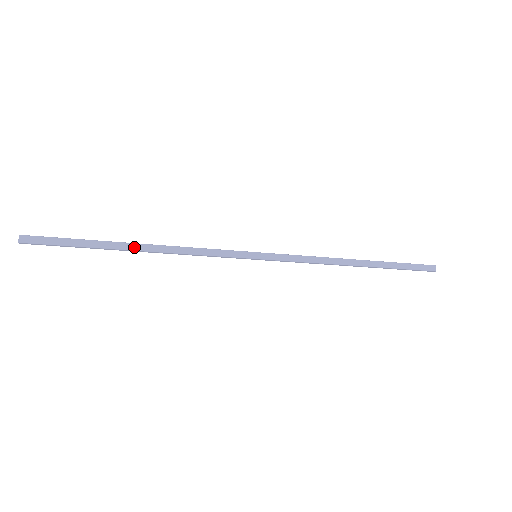
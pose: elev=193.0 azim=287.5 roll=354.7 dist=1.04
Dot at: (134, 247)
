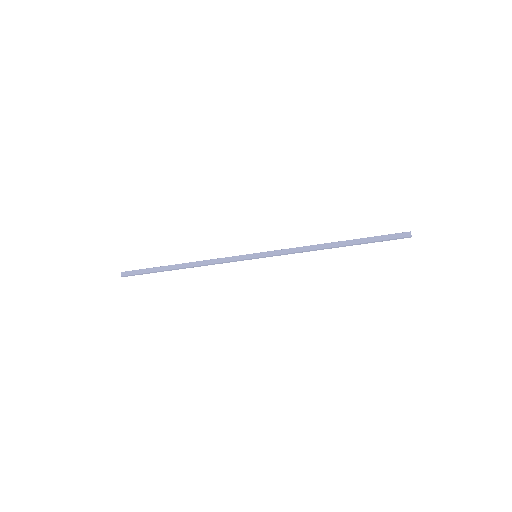
Dot at: (178, 266)
